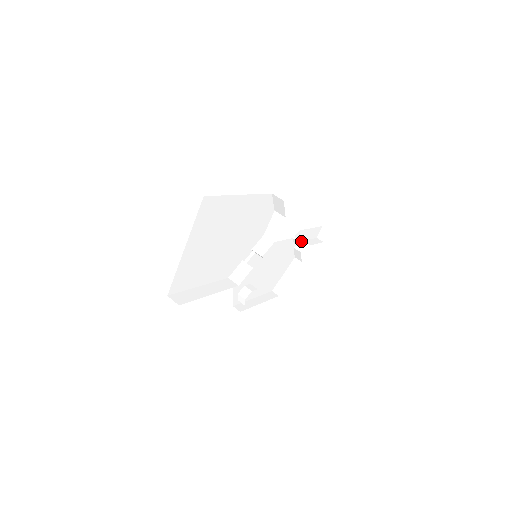
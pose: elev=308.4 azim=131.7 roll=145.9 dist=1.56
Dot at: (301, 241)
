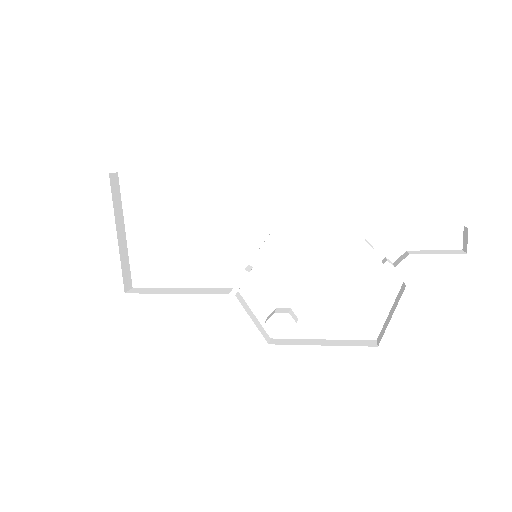
Dot at: (401, 251)
